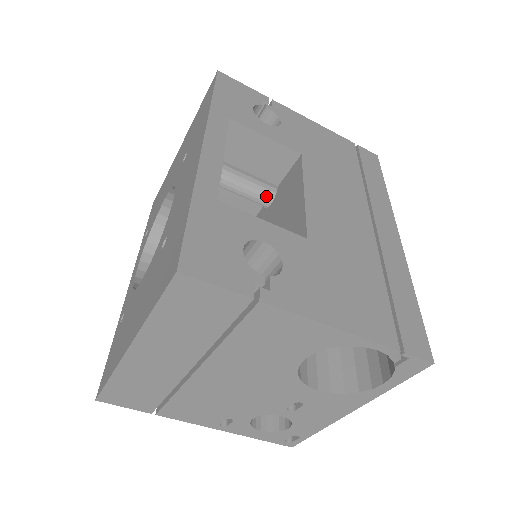
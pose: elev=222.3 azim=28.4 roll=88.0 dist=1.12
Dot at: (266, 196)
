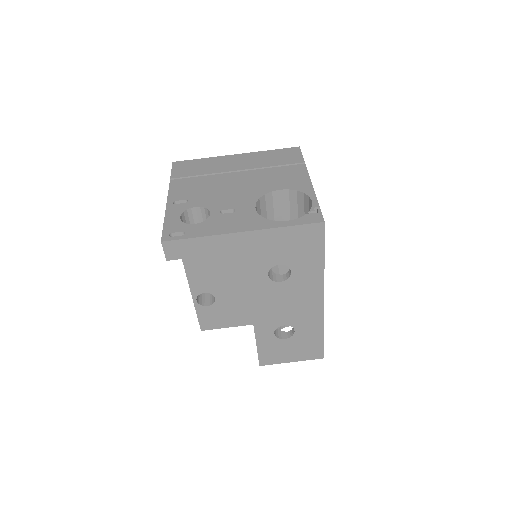
Dot at: occluded
